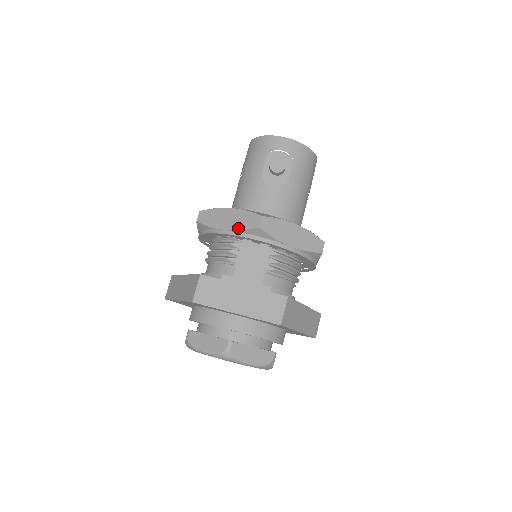
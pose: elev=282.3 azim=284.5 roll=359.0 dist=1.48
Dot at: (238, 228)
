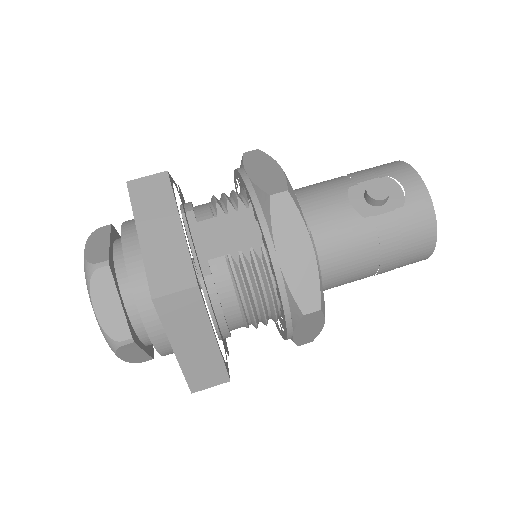
Dot at: (257, 181)
